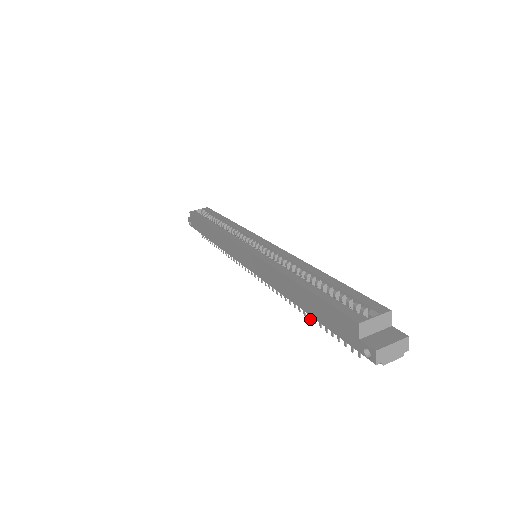
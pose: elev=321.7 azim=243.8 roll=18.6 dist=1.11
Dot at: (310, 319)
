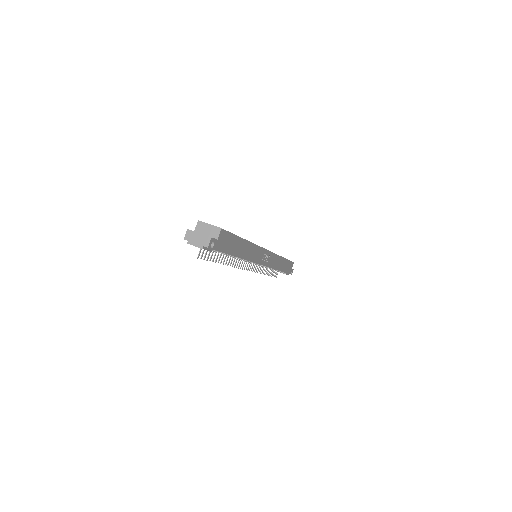
Dot at: (220, 263)
